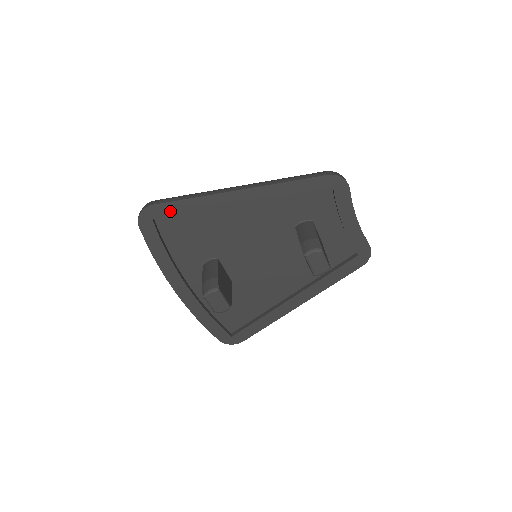
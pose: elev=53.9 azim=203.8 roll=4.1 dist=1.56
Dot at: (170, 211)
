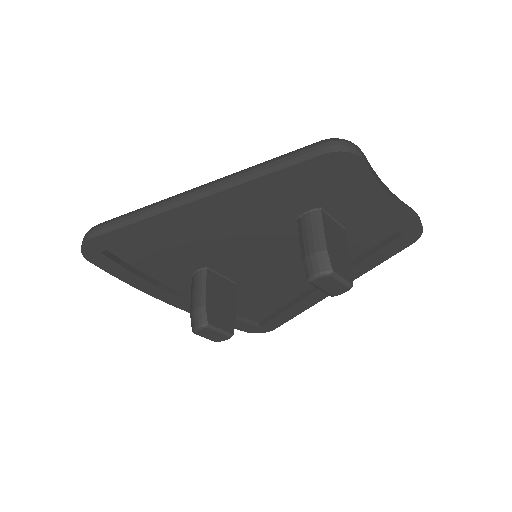
Dot at: (116, 240)
